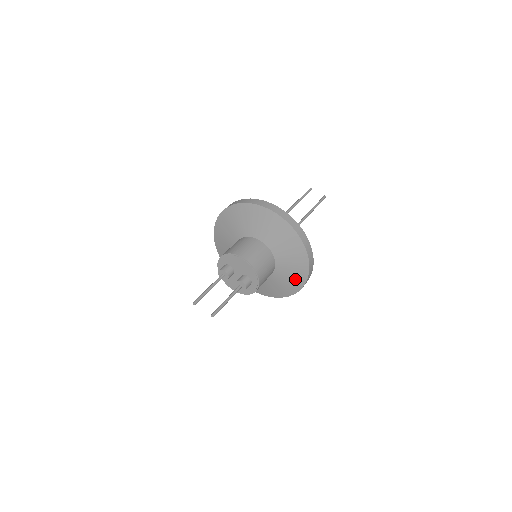
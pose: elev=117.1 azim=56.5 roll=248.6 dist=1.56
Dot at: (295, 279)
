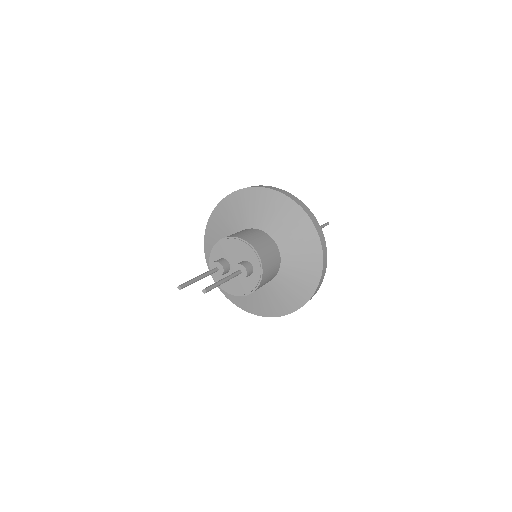
Dot at: (309, 264)
